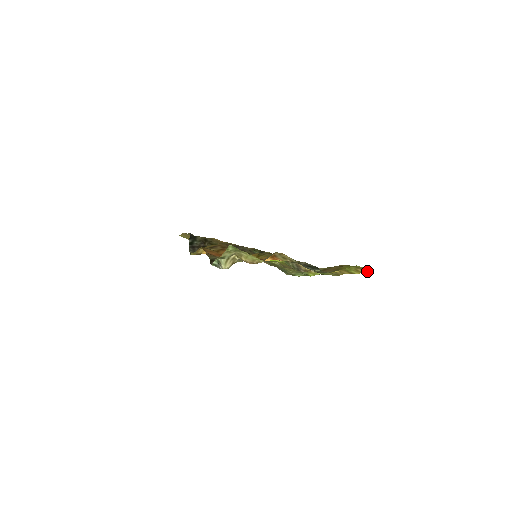
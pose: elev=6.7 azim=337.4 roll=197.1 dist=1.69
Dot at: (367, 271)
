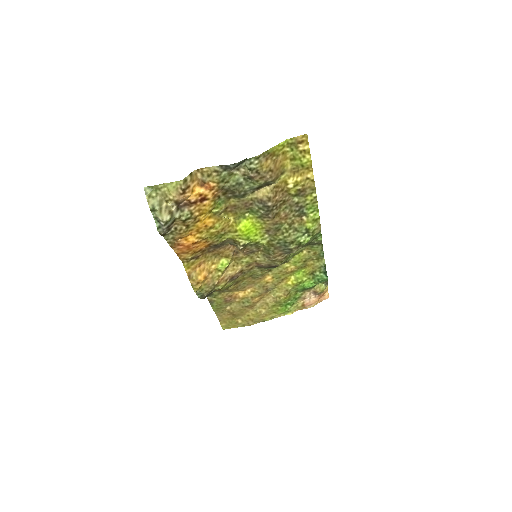
Dot at: (308, 142)
